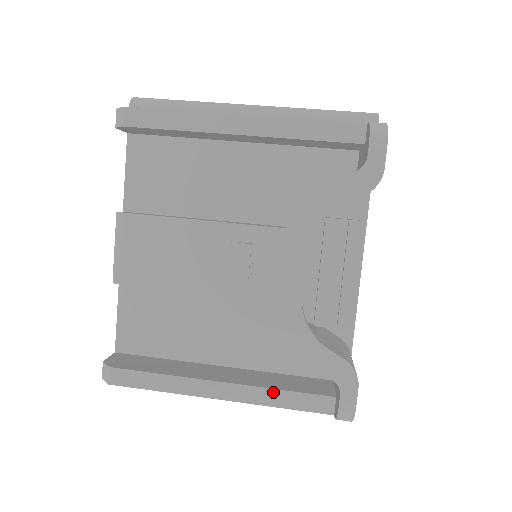
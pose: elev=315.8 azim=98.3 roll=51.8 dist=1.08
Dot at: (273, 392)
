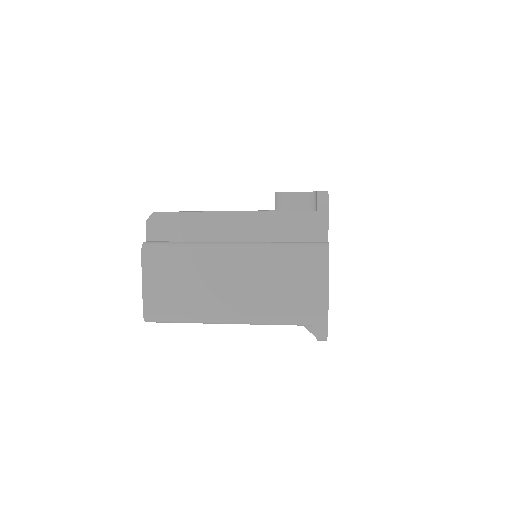
Dot at: occluded
